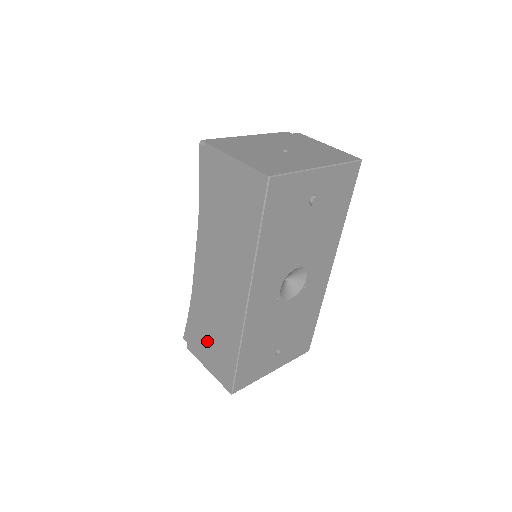
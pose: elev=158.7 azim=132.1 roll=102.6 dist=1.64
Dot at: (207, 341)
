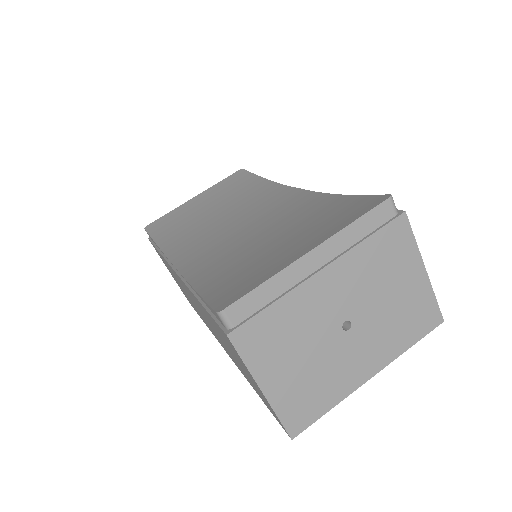
Dot at: occluded
